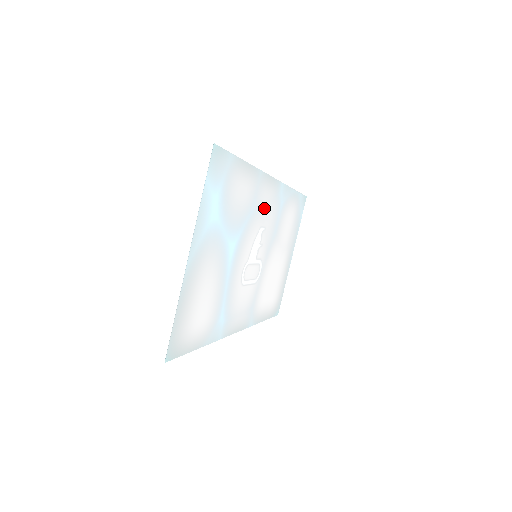
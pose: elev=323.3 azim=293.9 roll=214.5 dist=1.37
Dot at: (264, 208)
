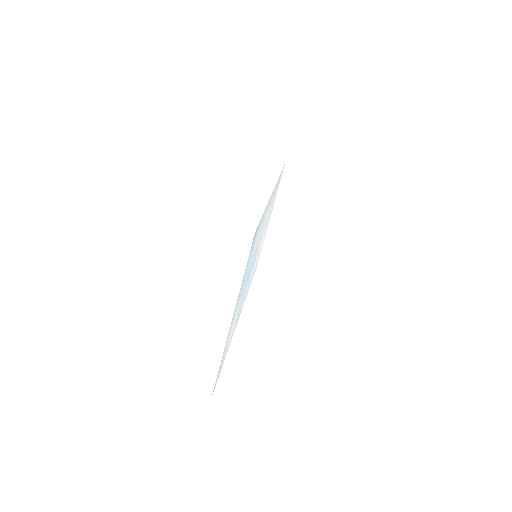
Dot at: occluded
